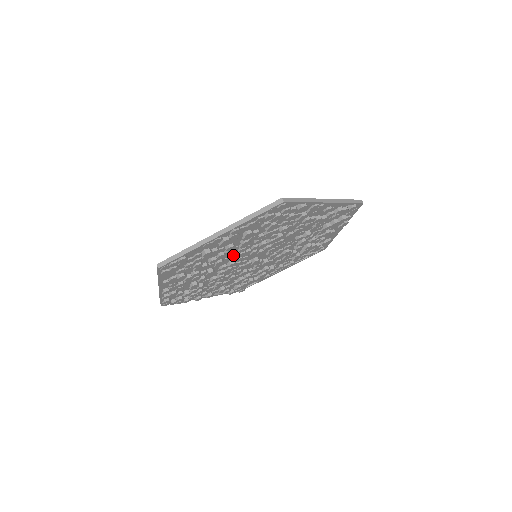
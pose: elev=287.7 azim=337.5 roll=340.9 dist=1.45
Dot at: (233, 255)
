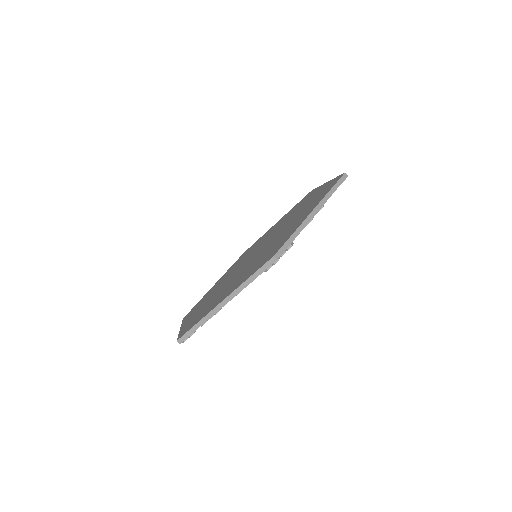
Dot at: occluded
